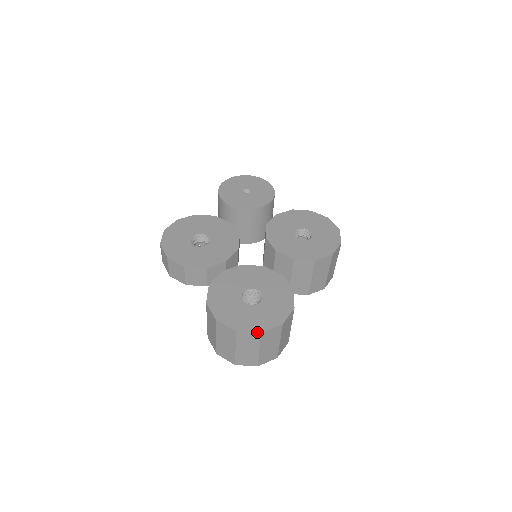
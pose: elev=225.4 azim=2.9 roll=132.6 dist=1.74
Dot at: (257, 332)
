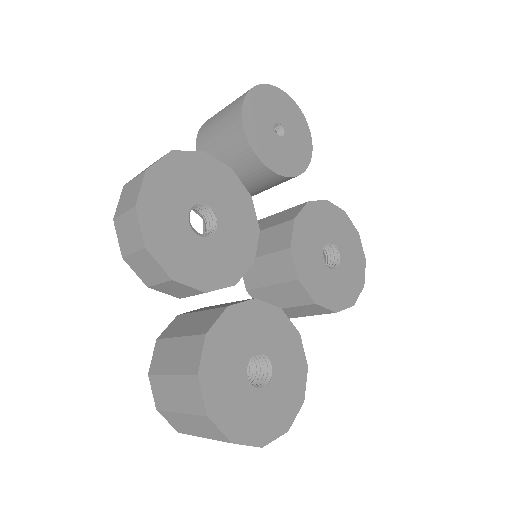
Dot at: (258, 446)
